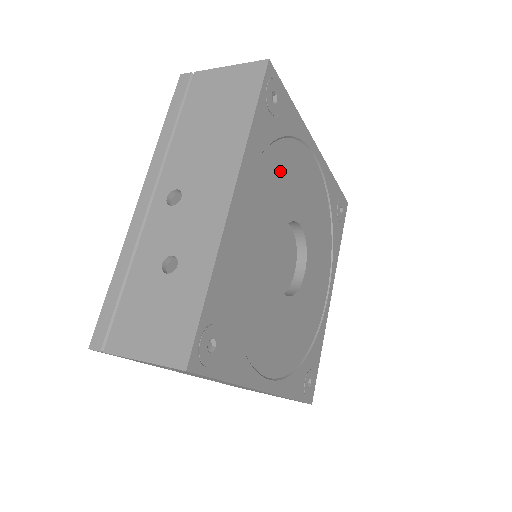
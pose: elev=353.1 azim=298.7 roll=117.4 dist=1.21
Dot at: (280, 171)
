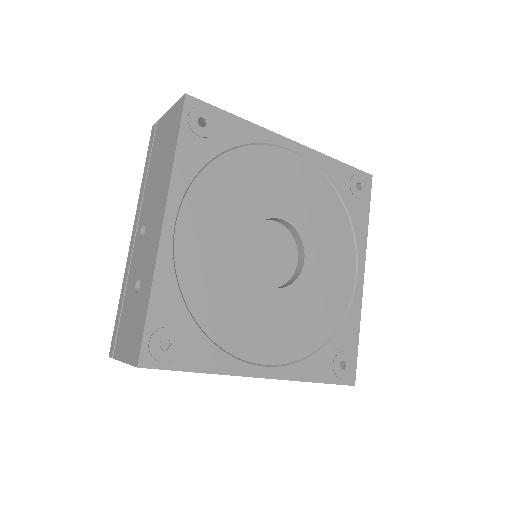
Dot at: (233, 180)
